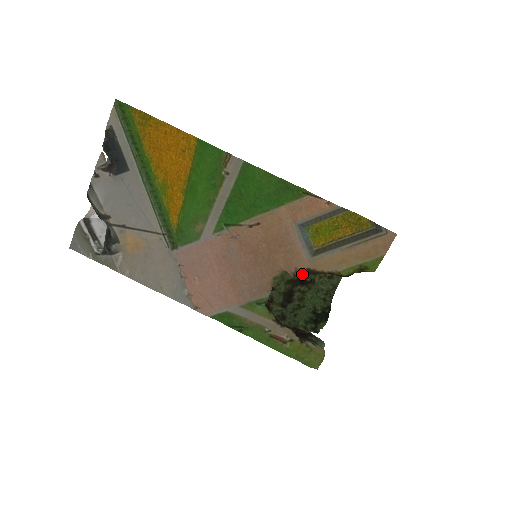
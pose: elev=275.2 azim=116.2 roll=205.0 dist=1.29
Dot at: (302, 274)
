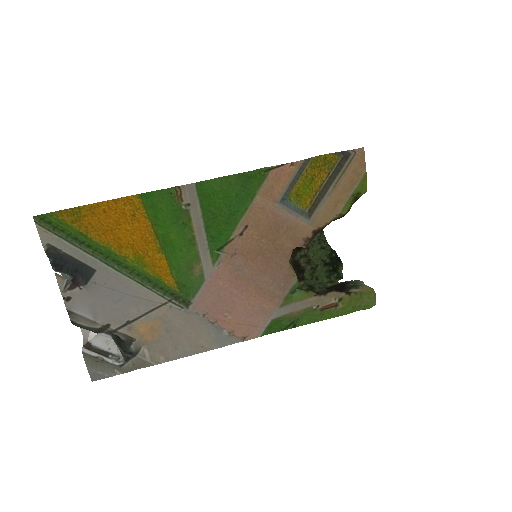
Dot at: (311, 240)
